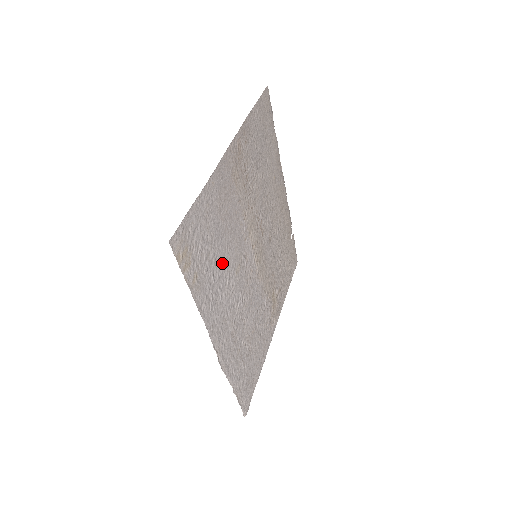
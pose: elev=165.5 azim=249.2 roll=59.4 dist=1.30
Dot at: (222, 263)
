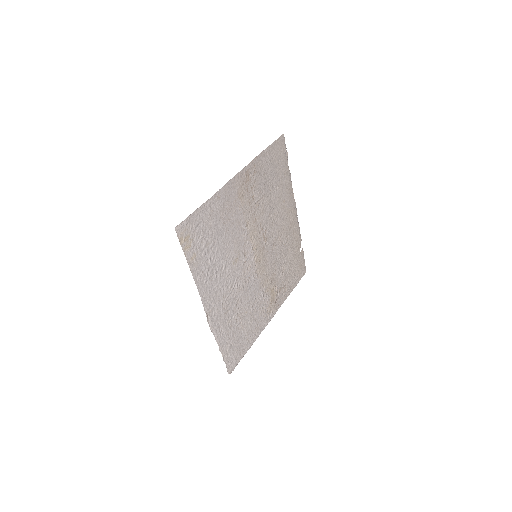
Dot at: (220, 253)
